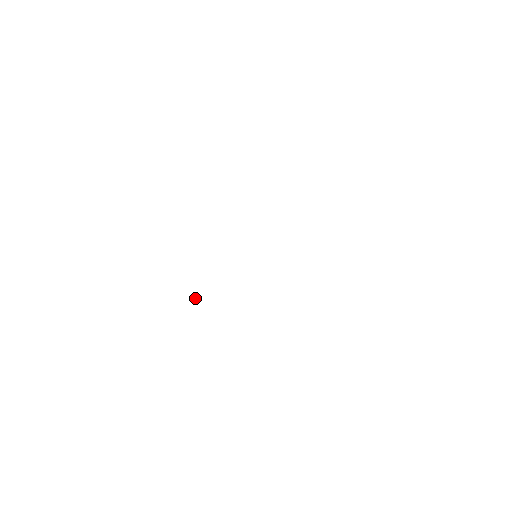
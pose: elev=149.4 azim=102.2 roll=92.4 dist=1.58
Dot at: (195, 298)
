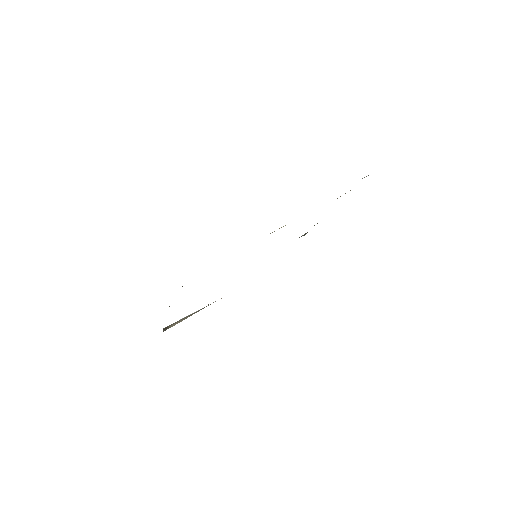
Dot at: occluded
